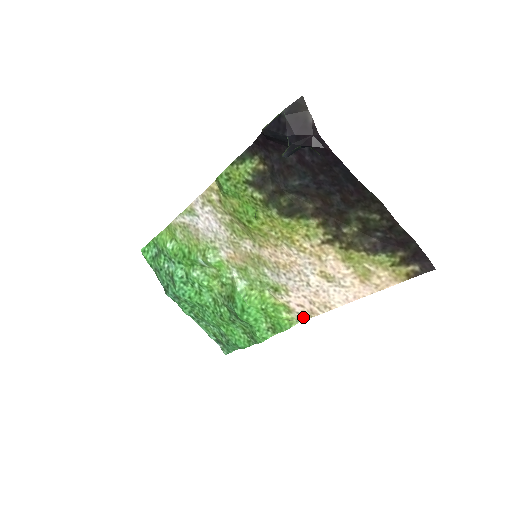
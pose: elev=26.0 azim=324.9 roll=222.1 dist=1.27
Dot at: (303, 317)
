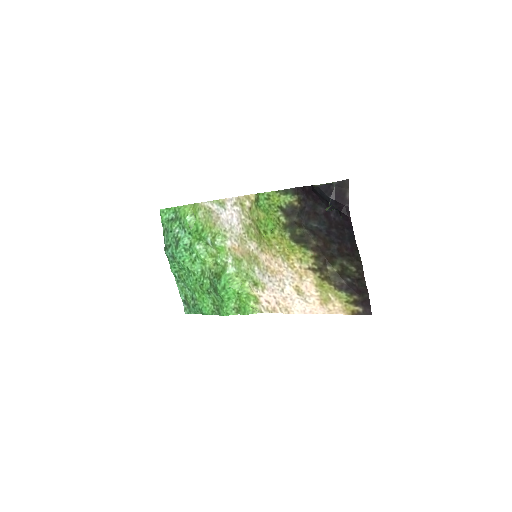
Dot at: (265, 310)
